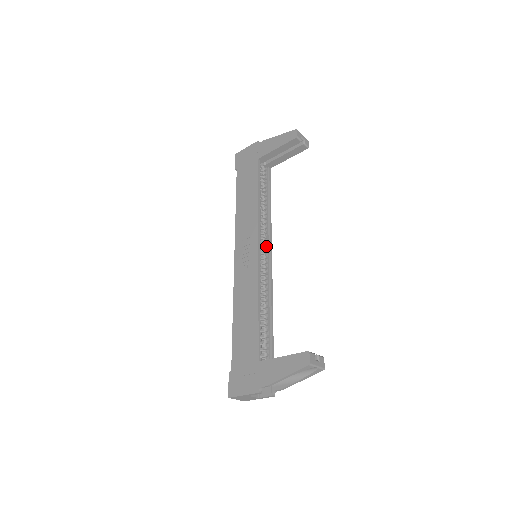
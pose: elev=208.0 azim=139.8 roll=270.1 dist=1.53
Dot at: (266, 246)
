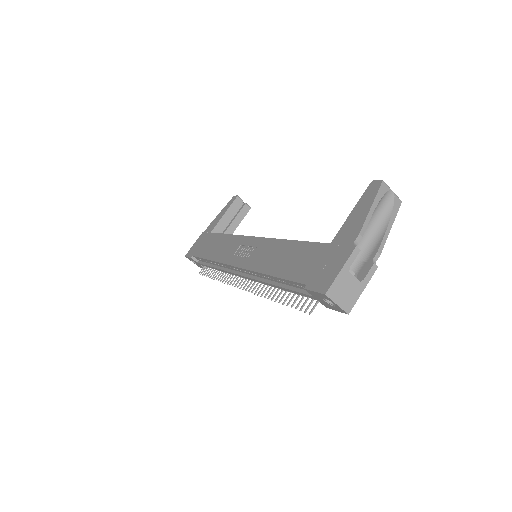
Dot at: occluded
